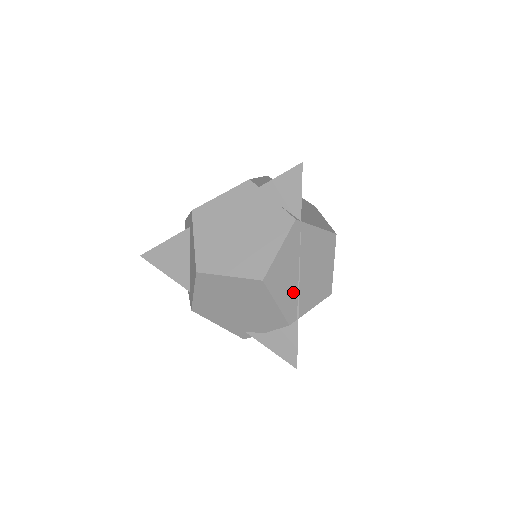
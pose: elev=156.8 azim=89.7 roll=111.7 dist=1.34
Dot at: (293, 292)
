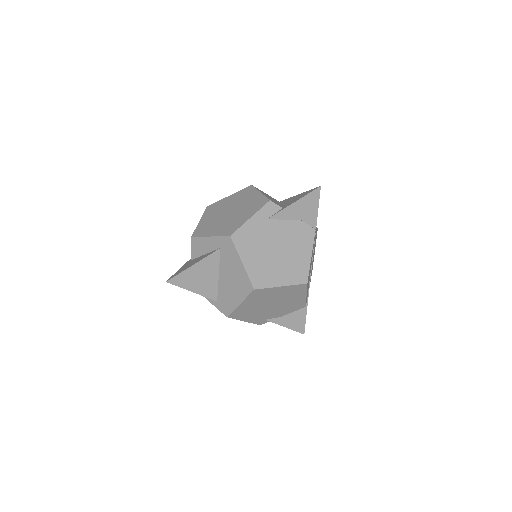
Dot at: occluded
